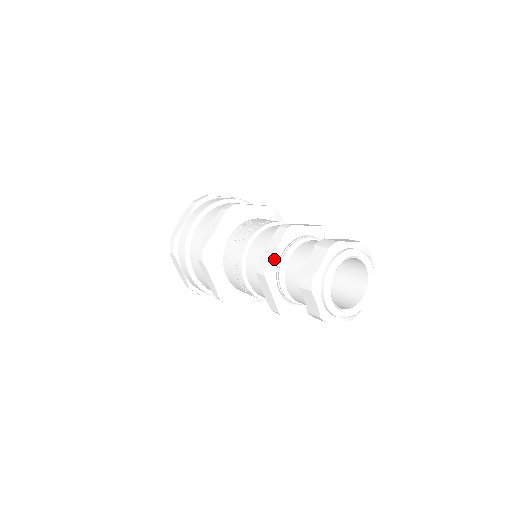
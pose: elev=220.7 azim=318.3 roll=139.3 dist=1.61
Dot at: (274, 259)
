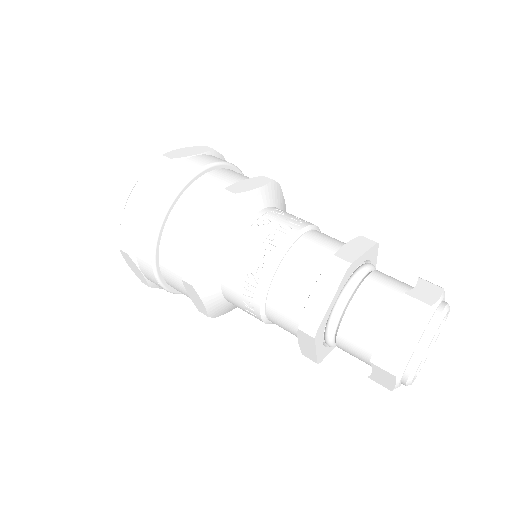
Dot at: (358, 262)
